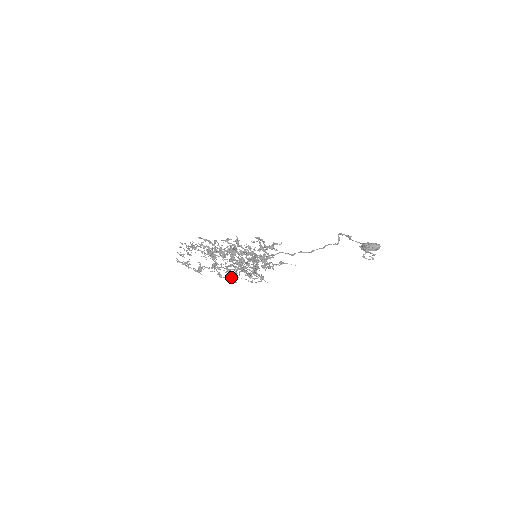
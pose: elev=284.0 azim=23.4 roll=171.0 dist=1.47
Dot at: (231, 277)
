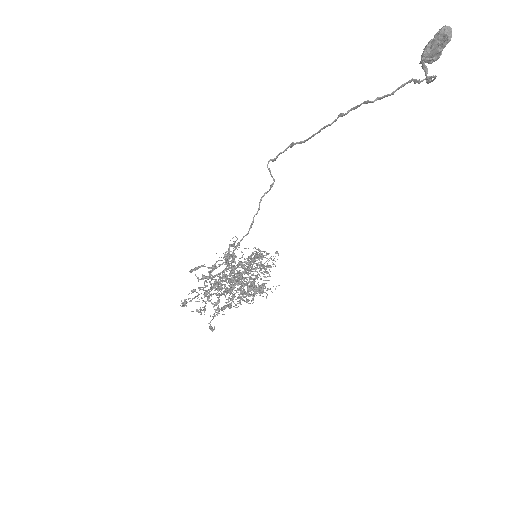
Dot at: (265, 292)
